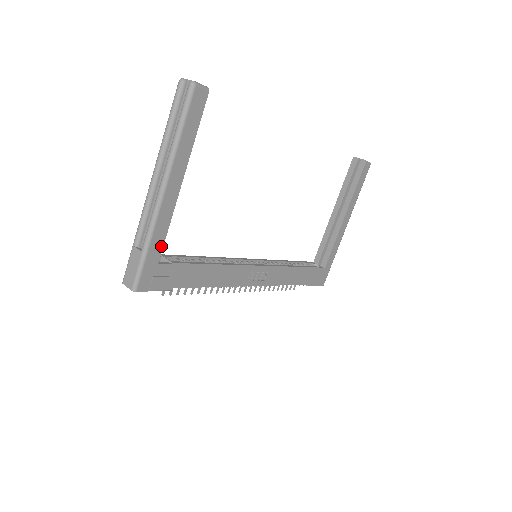
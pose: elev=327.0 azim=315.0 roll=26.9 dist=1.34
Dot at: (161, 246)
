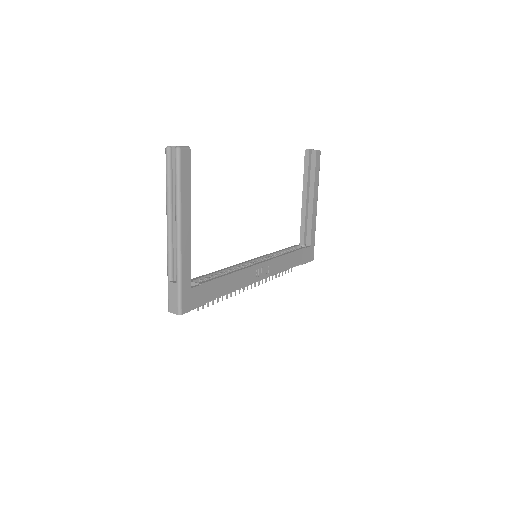
Dot at: (189, 275)
